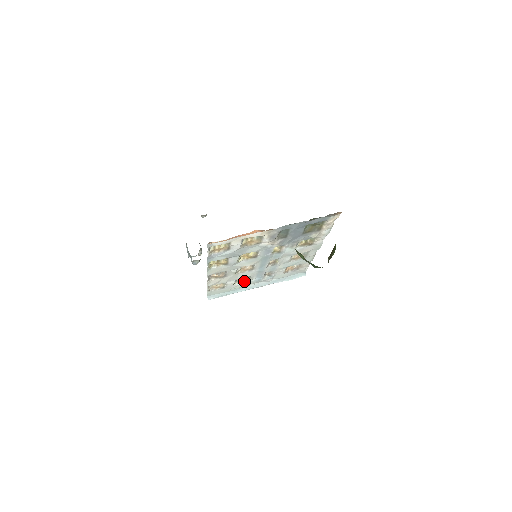
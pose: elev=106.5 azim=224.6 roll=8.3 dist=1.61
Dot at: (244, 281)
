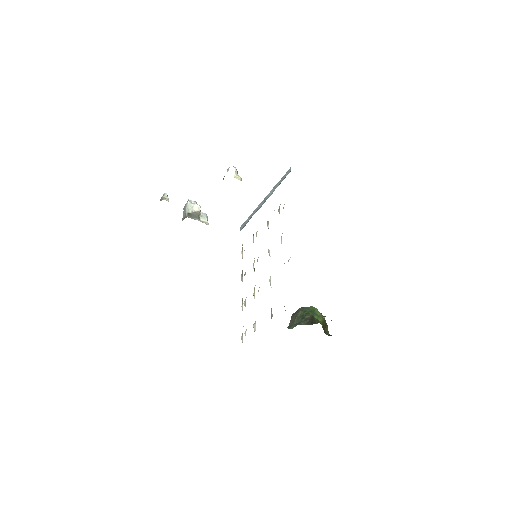
Dot at: occluded
